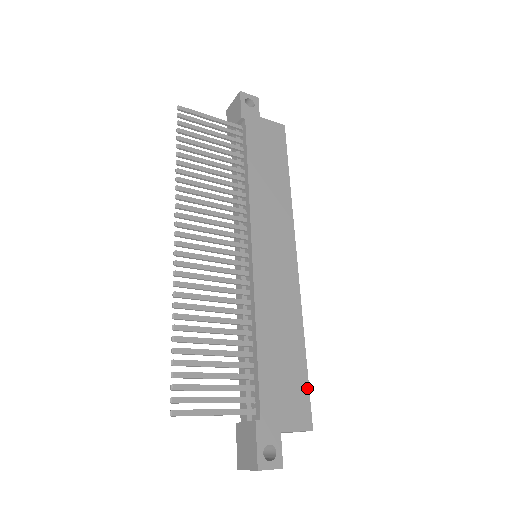
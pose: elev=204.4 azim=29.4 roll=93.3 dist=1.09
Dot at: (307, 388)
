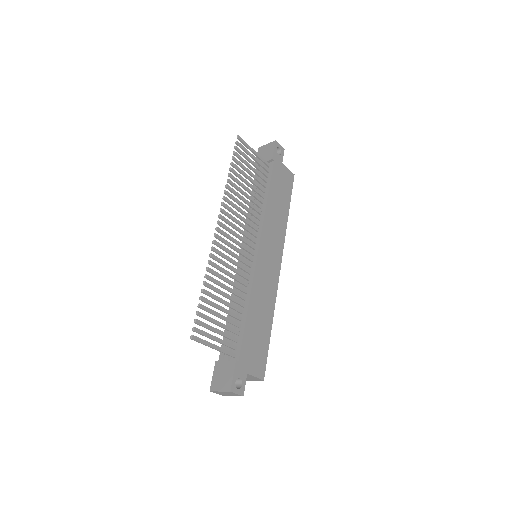
Dot at: (267, 353)
